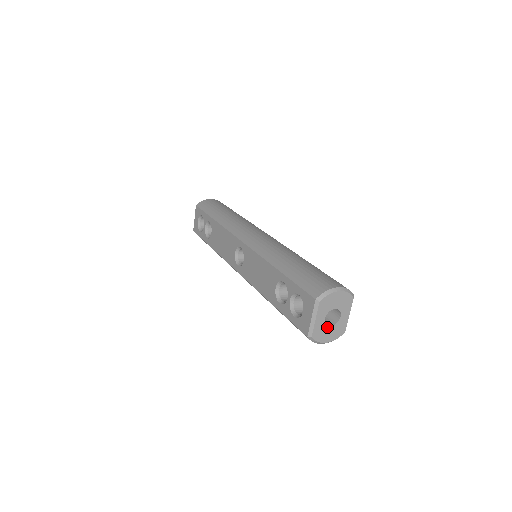
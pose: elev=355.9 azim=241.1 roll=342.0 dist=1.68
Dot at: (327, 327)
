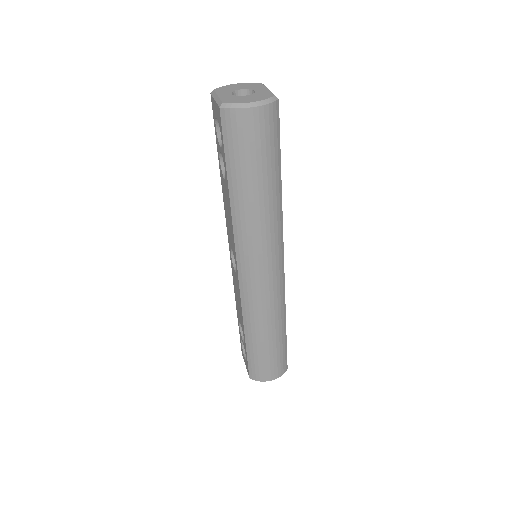
Dot at: occluded
